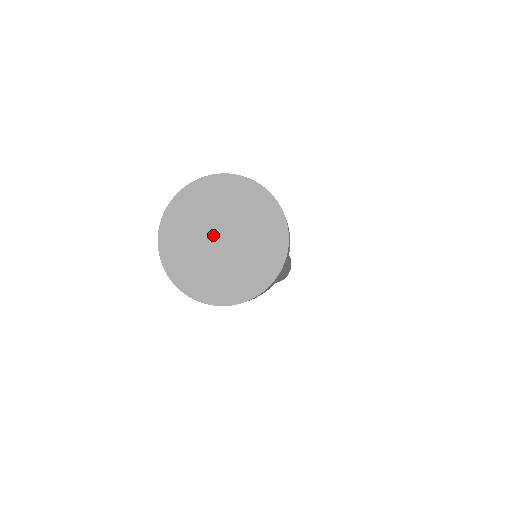
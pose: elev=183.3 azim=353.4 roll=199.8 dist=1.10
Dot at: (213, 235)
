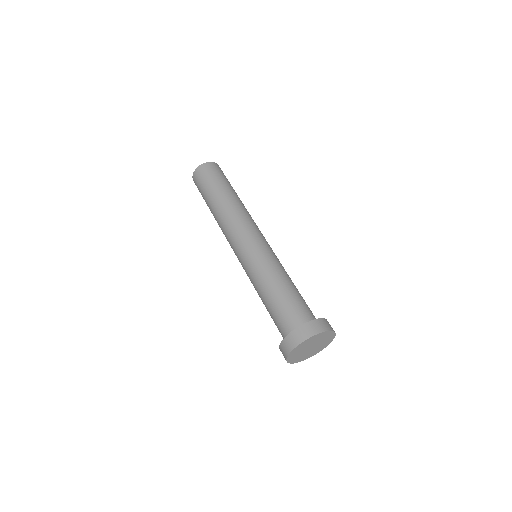
Dot at: (308, 348)
